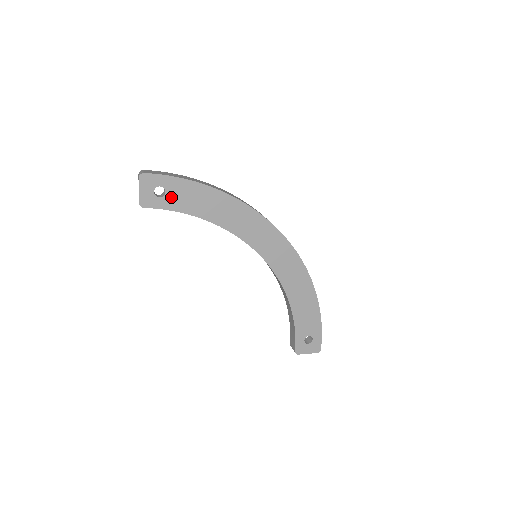
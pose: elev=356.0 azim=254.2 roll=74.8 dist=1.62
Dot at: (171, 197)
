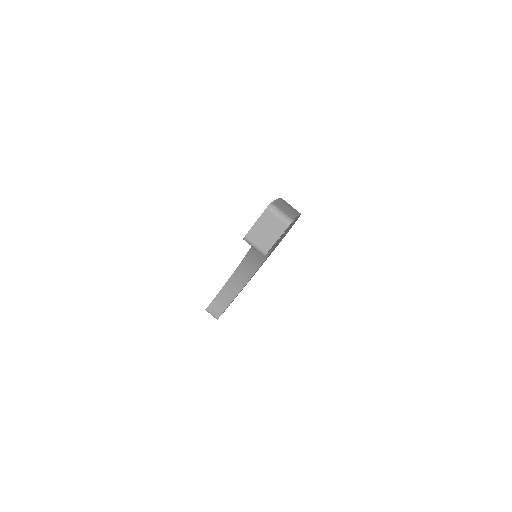
Dot at: occluded
